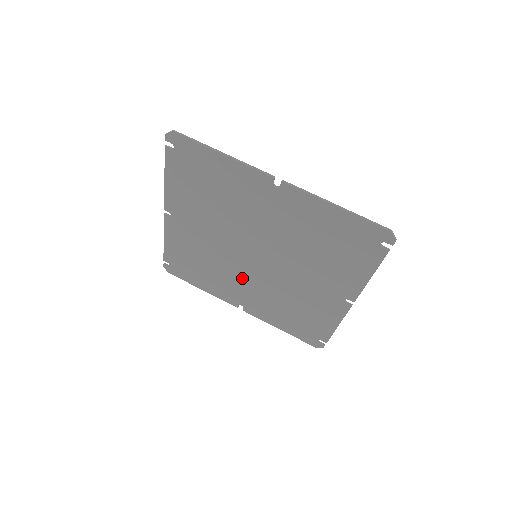
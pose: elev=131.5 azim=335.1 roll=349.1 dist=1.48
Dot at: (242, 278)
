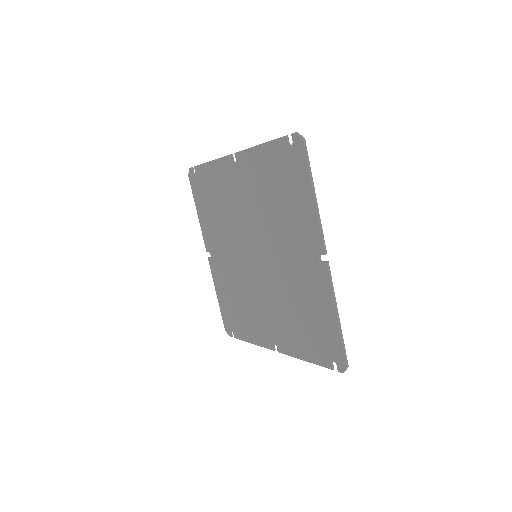
Dot at: (231, 249)
